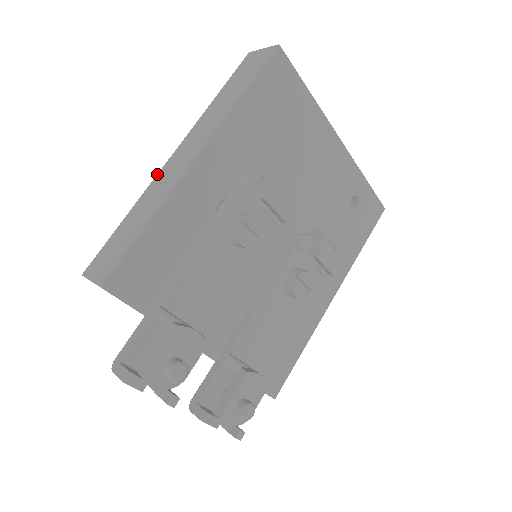
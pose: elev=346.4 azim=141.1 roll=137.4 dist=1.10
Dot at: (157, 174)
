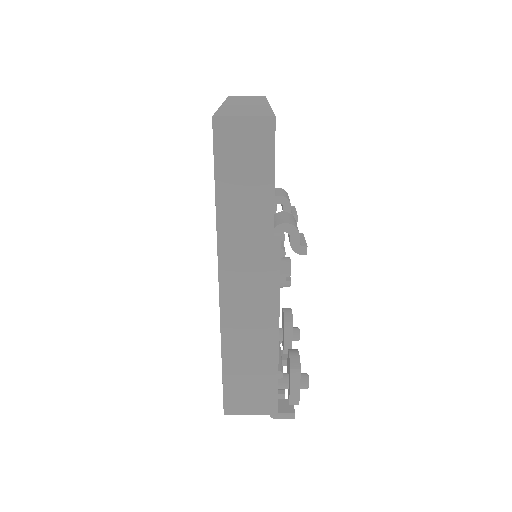
Dot at: (220, 312)
